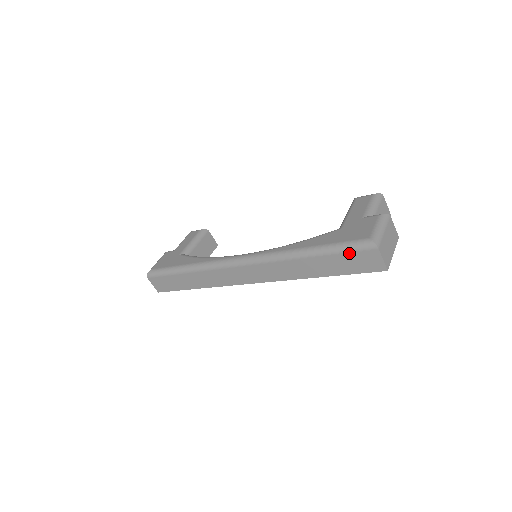
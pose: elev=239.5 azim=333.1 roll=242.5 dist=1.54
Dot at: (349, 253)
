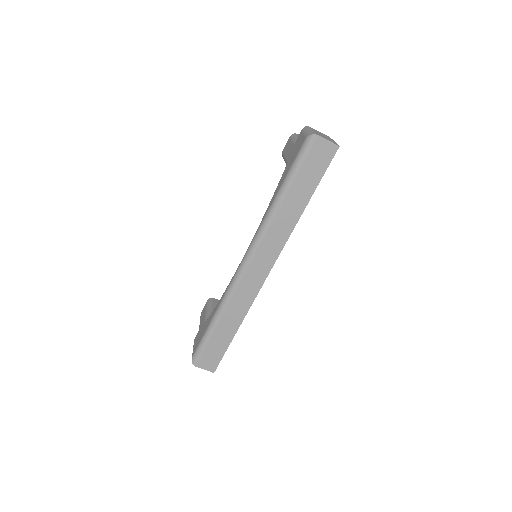
Dot at: (304, 161)
